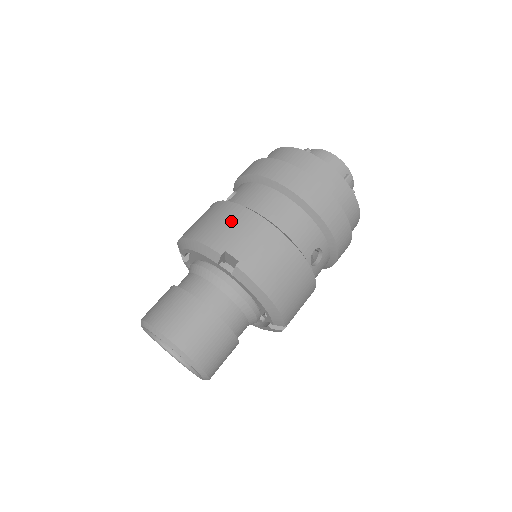
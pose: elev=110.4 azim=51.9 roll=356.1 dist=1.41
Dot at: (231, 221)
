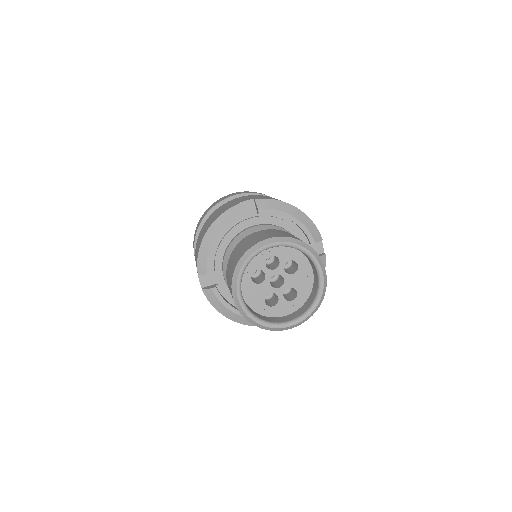
Dot at: (223, 207)
